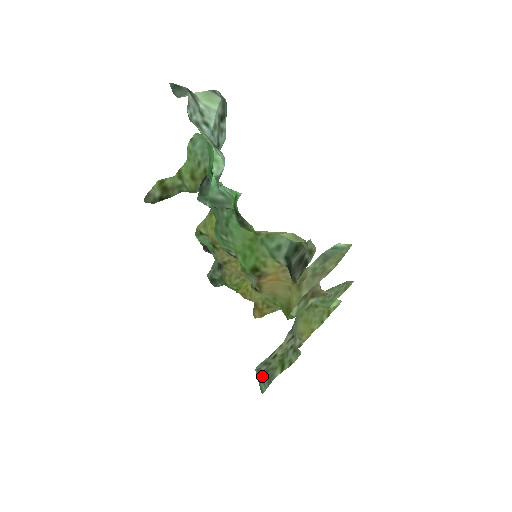
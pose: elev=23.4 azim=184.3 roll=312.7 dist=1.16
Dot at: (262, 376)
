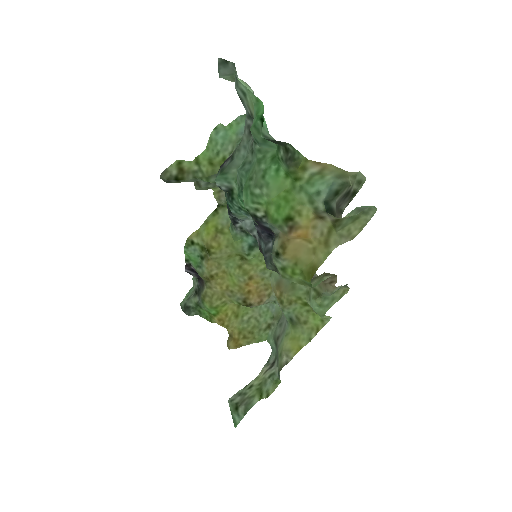
Dot at: (237, 406)
